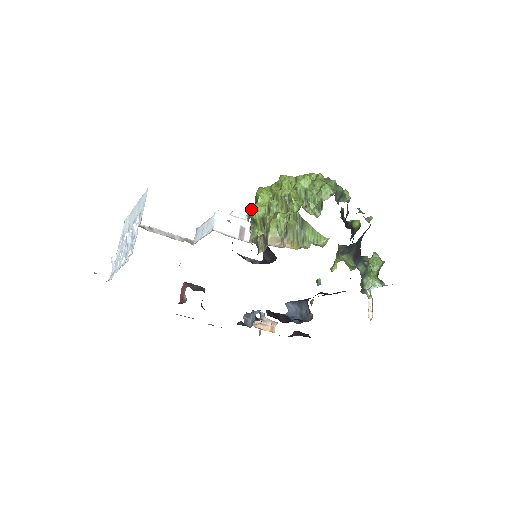
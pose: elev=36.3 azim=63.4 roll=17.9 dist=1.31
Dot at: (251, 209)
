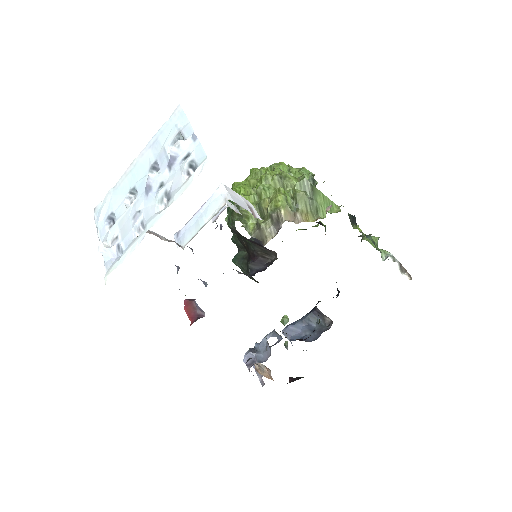
Dot at: occluded
